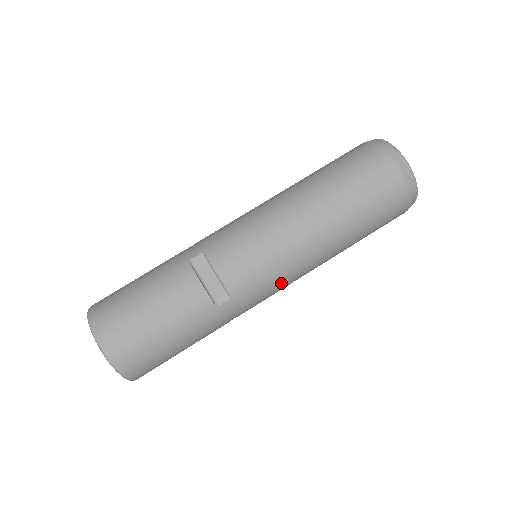
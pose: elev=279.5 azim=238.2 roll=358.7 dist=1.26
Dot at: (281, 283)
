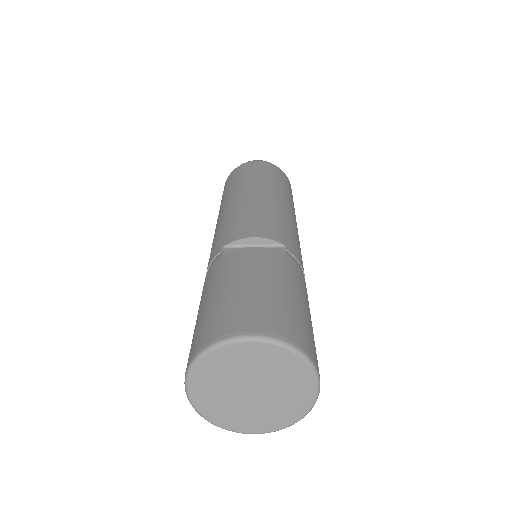
Dot at: (296, 235)
